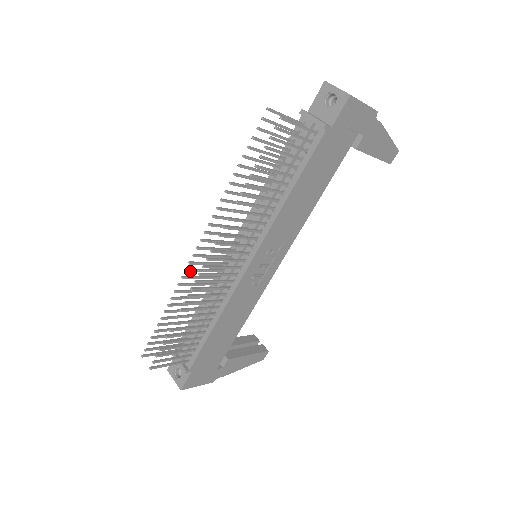
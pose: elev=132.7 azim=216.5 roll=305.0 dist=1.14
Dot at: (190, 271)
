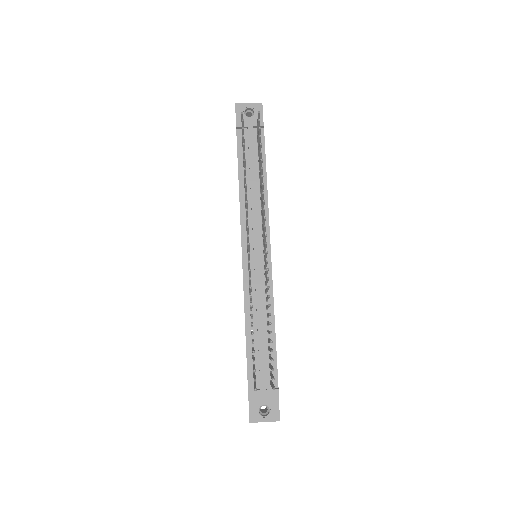
Dot at: (250, 271)
